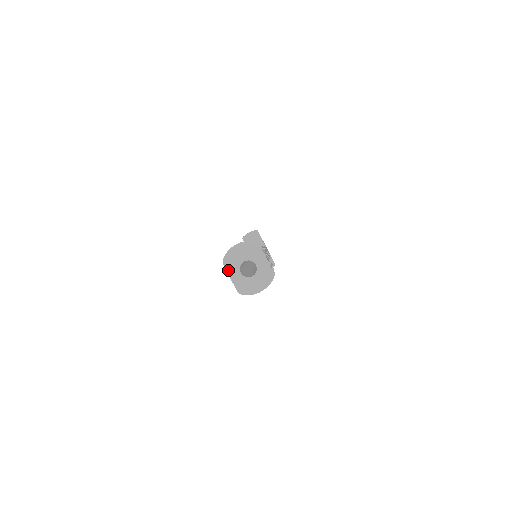
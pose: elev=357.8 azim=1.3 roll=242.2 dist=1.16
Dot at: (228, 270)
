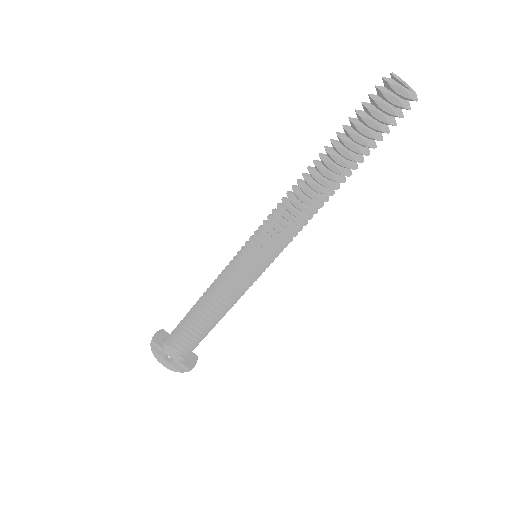
Dot at: (400, 81)
